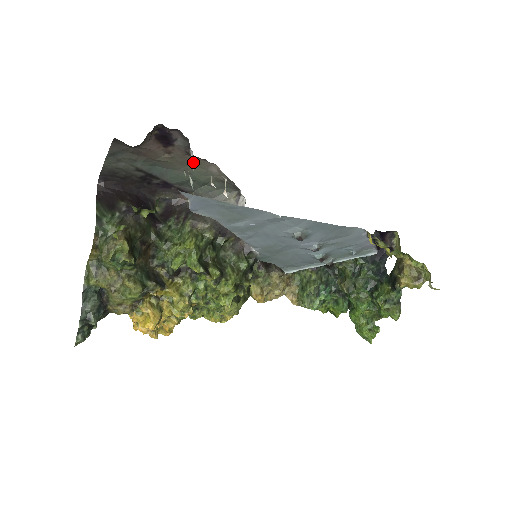
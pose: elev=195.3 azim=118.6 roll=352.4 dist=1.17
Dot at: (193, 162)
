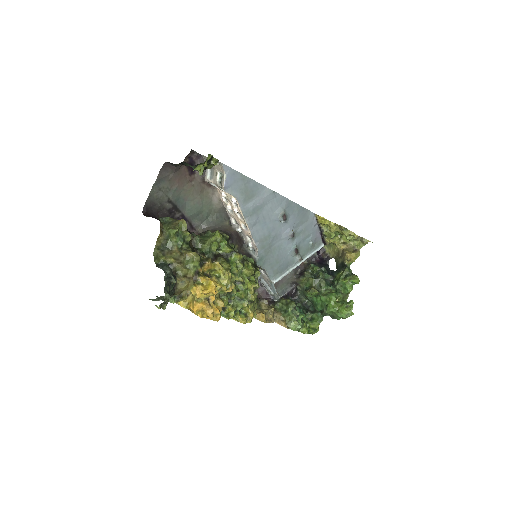
Dot at: (203, 191)
